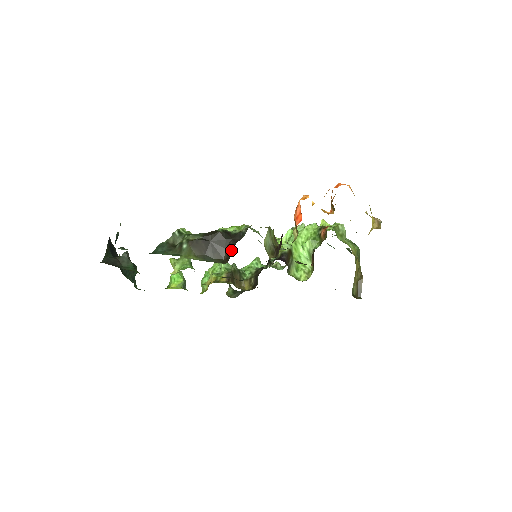
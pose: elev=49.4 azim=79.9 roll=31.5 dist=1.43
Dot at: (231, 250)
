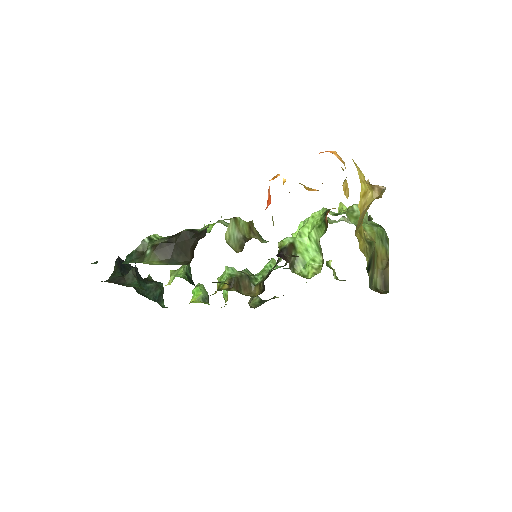
Dot at: (194, 249)
